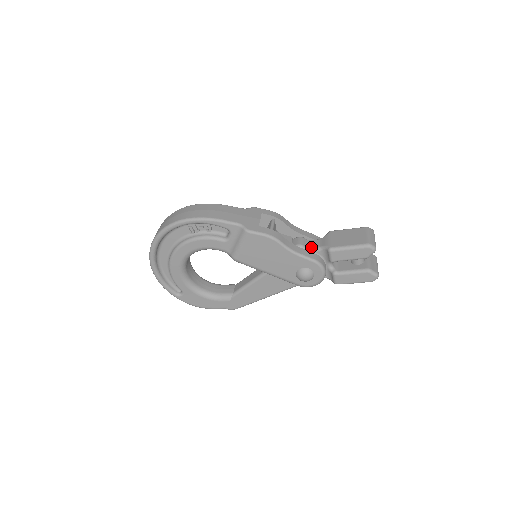
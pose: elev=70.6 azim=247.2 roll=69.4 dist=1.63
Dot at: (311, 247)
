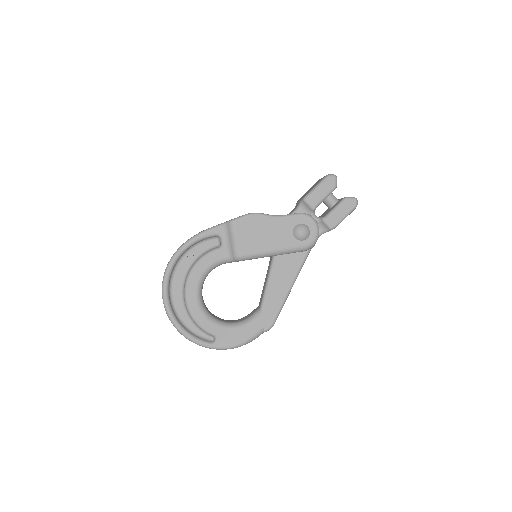
Dot at: (291, 213)
